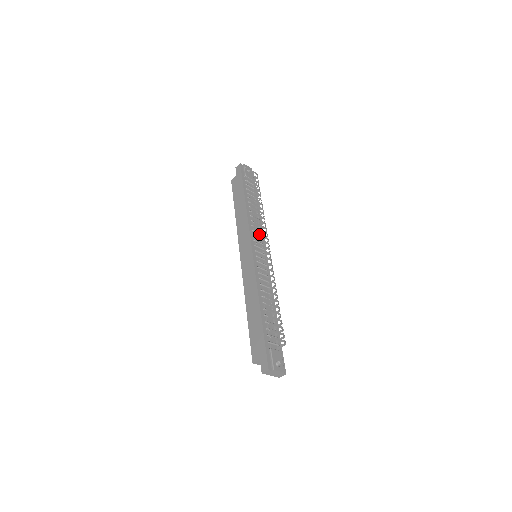
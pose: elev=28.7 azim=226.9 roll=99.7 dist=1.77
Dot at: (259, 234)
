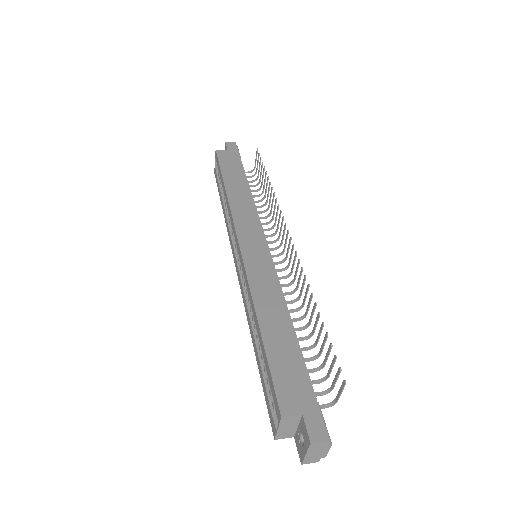
Dot at: occluded
